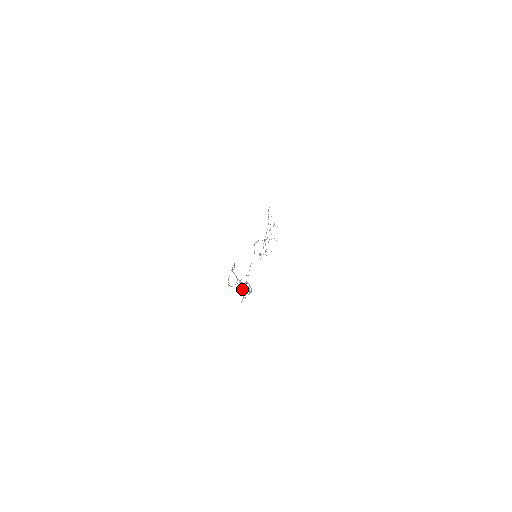
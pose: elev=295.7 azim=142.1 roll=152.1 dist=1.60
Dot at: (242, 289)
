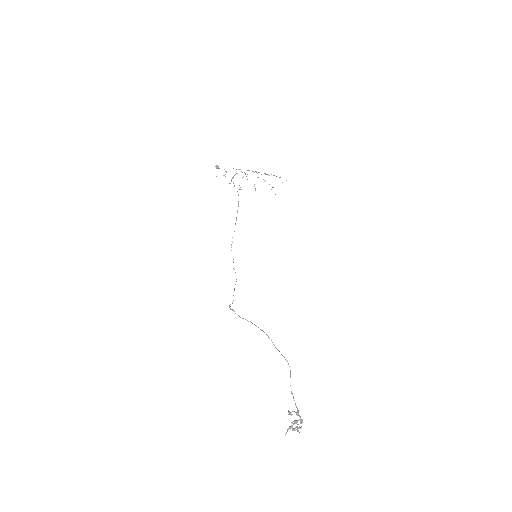
Dot at: (294, 422)
